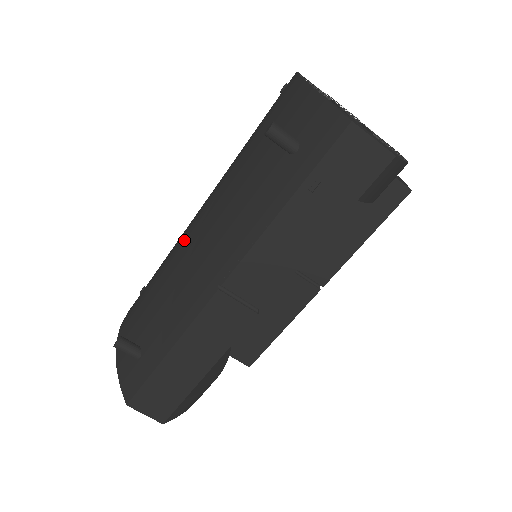
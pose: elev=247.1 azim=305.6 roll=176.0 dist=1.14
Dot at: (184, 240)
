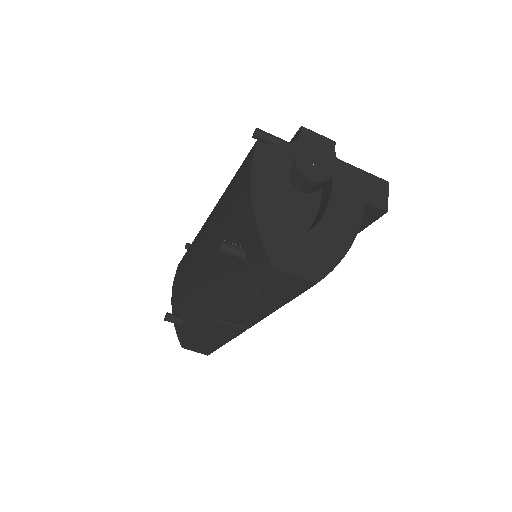
Dot at: (196, 253)
